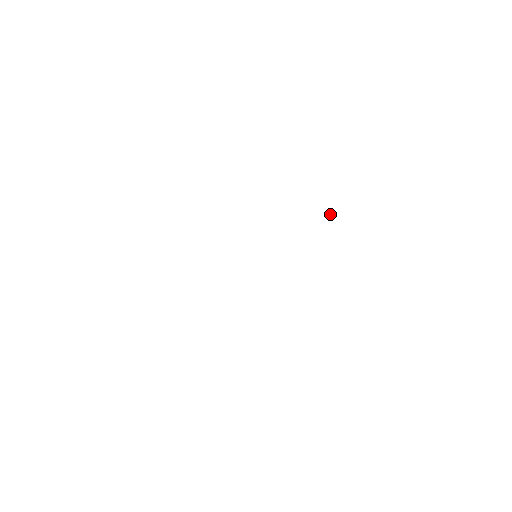
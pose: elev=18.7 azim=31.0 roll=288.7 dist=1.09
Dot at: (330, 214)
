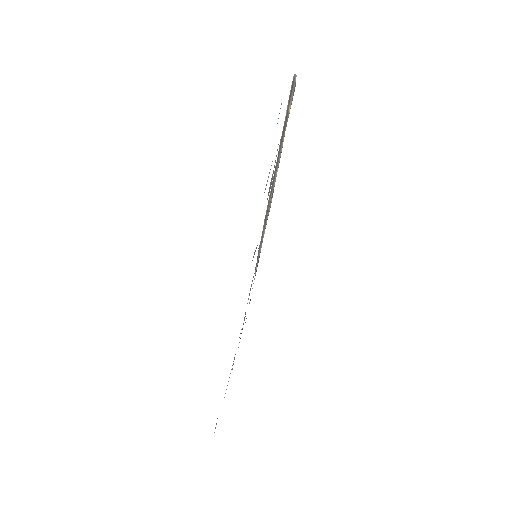
Dot at: occluded
